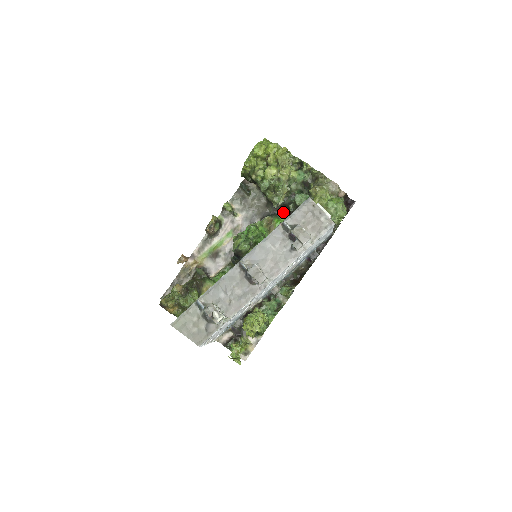
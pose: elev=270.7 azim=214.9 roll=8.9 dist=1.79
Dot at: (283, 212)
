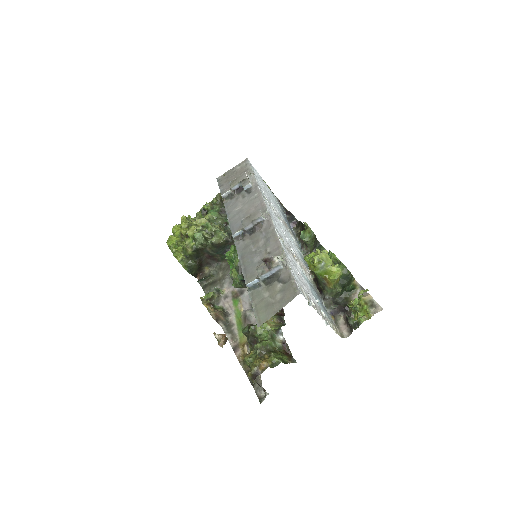
Dot at: occluded
